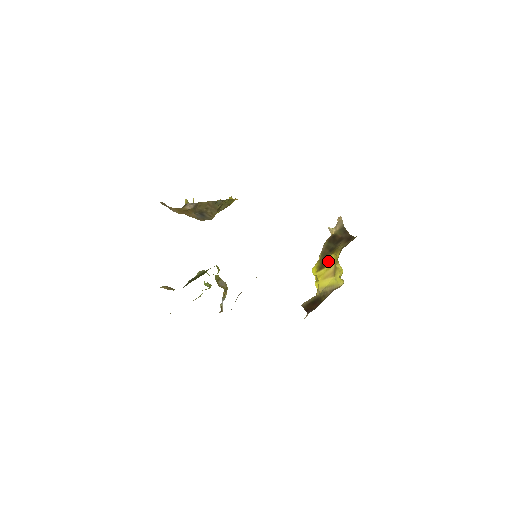
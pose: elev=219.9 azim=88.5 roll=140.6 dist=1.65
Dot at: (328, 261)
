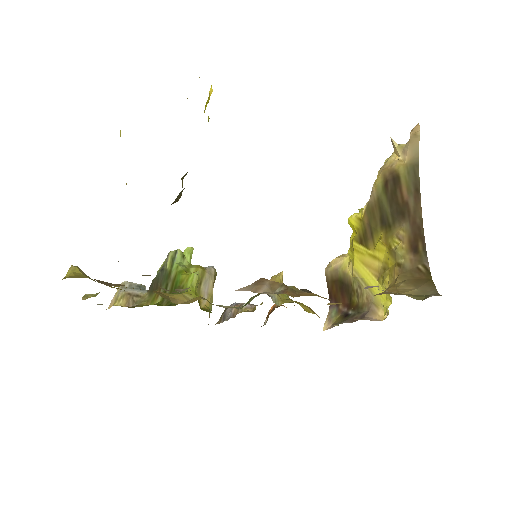
Dot at: (374, 242)
